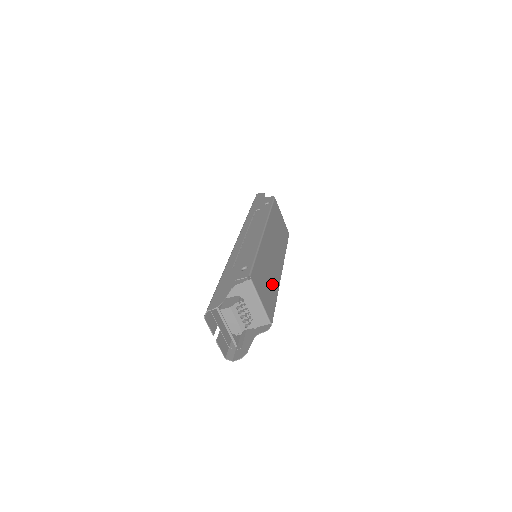
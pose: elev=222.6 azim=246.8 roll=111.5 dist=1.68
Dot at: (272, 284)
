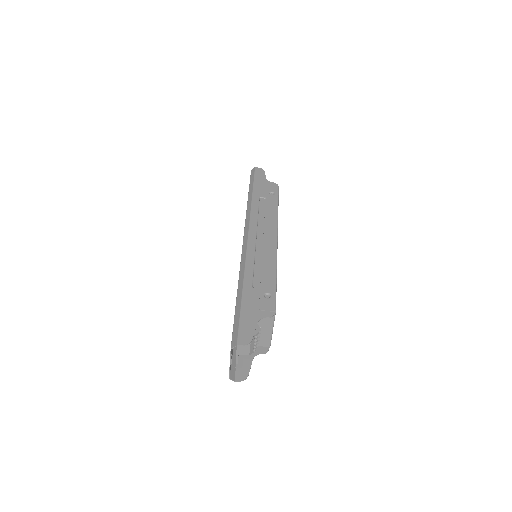
Dot at: occluded
